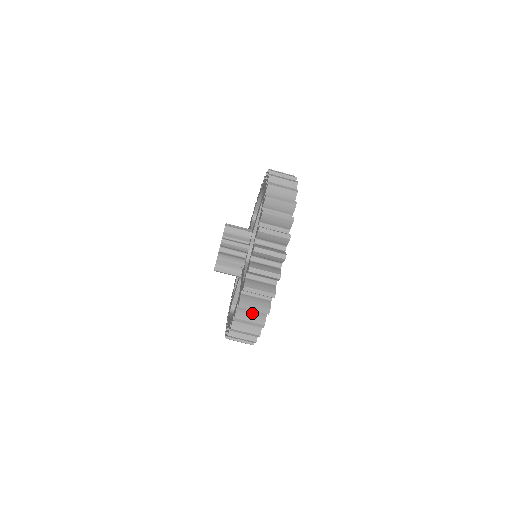
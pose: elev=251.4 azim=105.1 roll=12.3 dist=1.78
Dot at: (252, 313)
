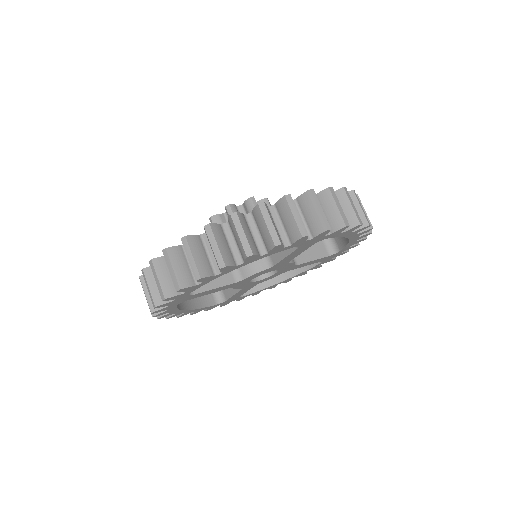
Dot at: occluded
